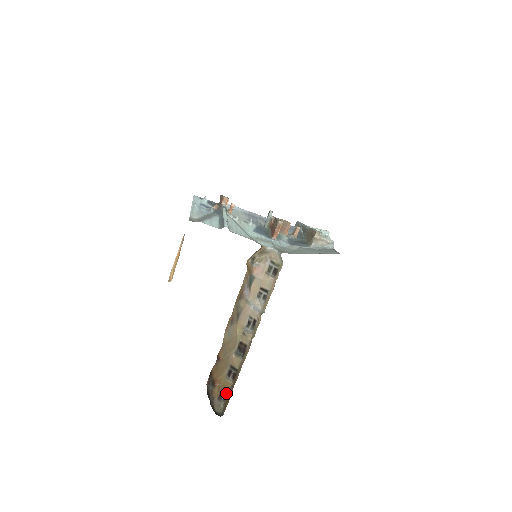
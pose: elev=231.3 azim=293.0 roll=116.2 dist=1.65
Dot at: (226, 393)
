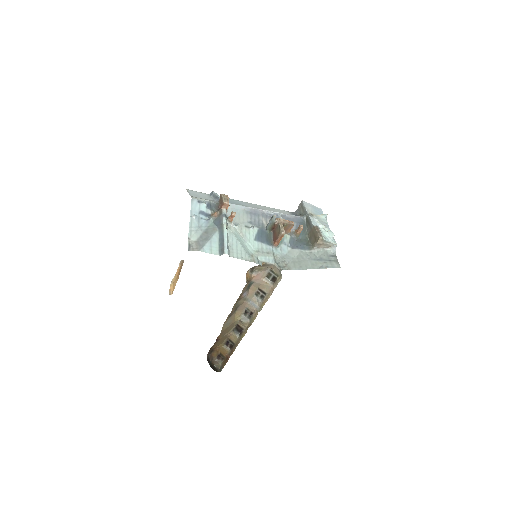
Dot at: (224, 356)
